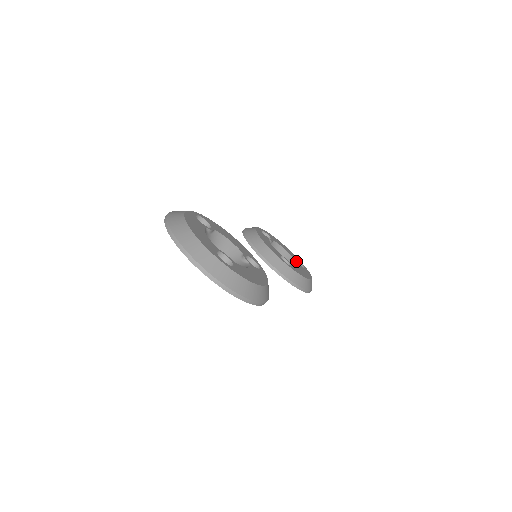
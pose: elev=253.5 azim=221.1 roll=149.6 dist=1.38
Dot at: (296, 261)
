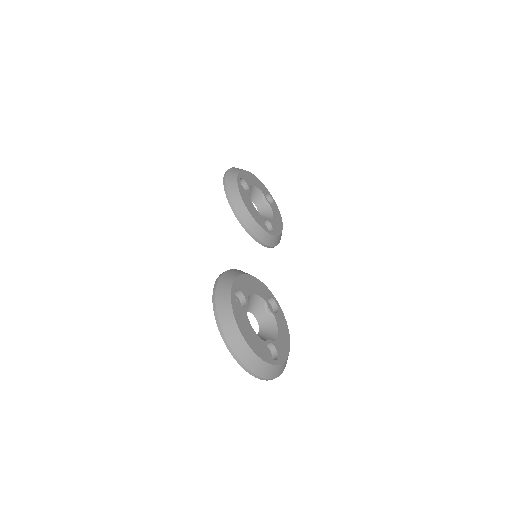
Dot at: (268, 201)
